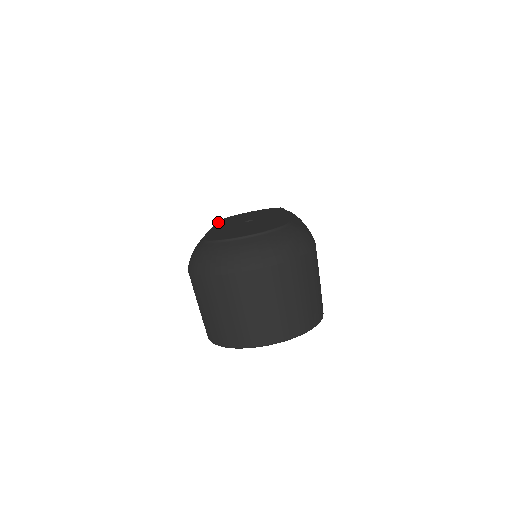
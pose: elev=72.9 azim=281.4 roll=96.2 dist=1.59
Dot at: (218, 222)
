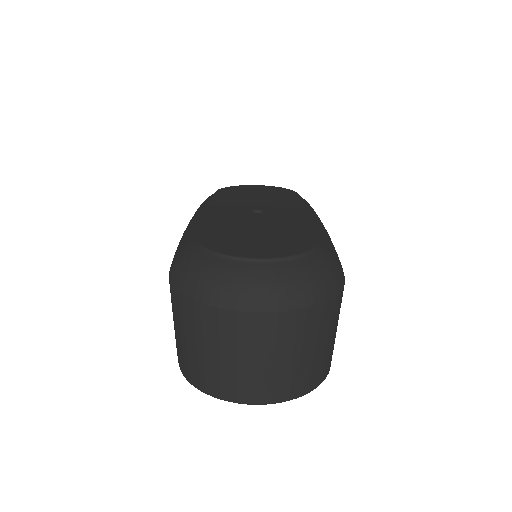
Dot at: (214, 196)
